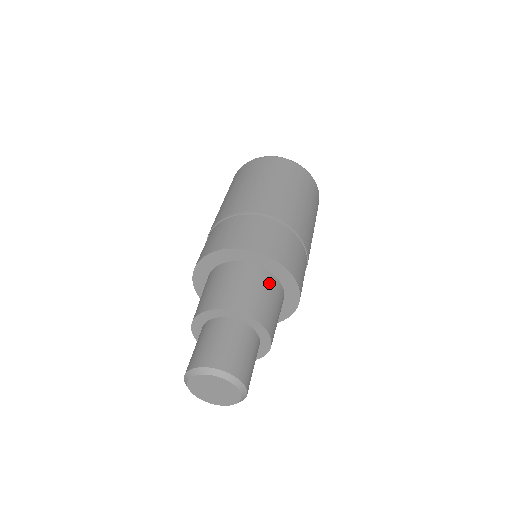
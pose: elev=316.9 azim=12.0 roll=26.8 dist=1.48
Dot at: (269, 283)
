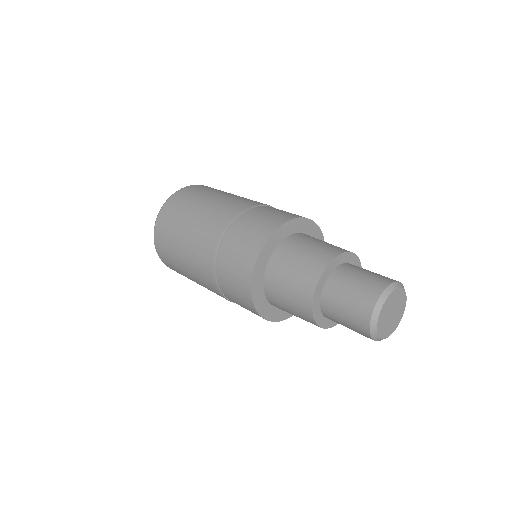
Dot at: occluded
